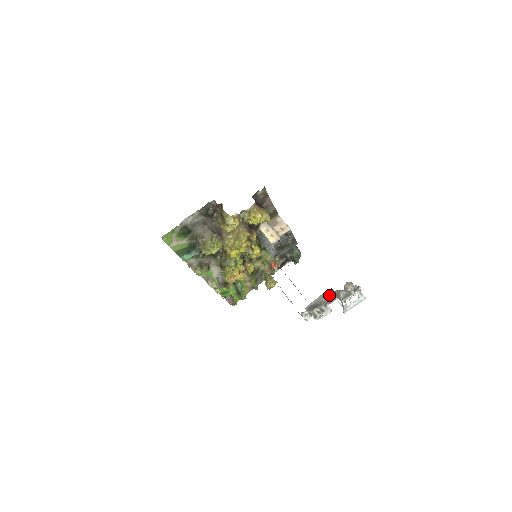
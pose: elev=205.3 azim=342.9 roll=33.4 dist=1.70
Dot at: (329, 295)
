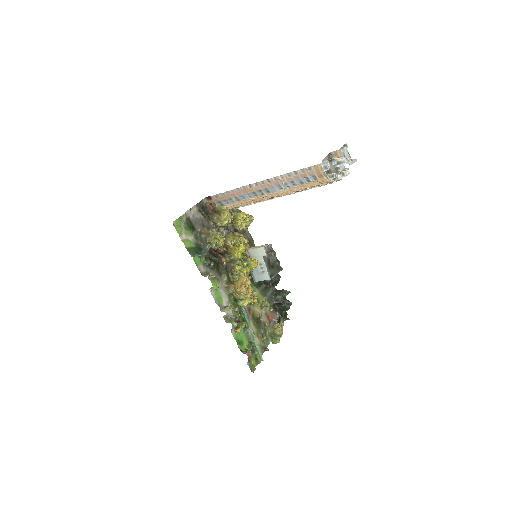
Dot at: (331, 159)
